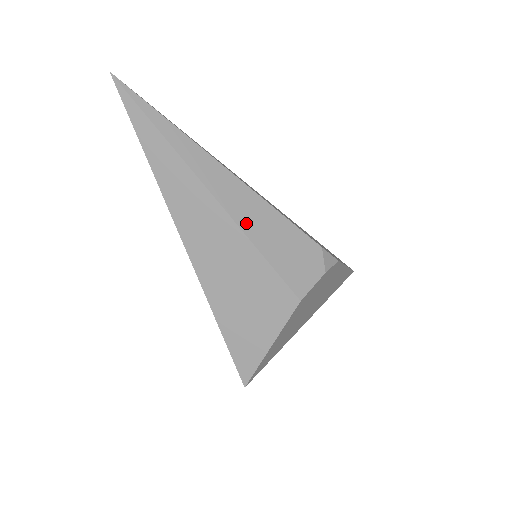
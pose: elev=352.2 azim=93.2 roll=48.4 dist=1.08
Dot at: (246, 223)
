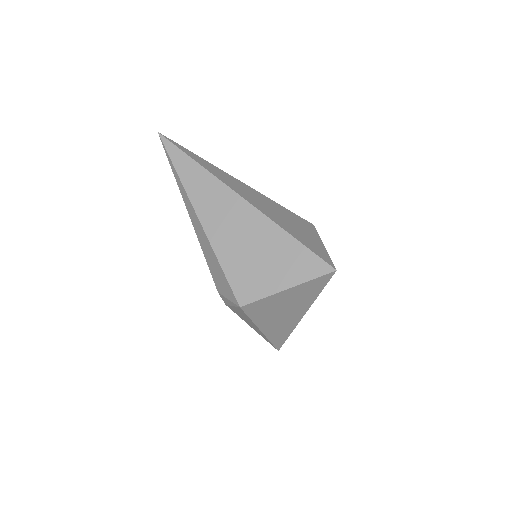
Dot at: occluded
